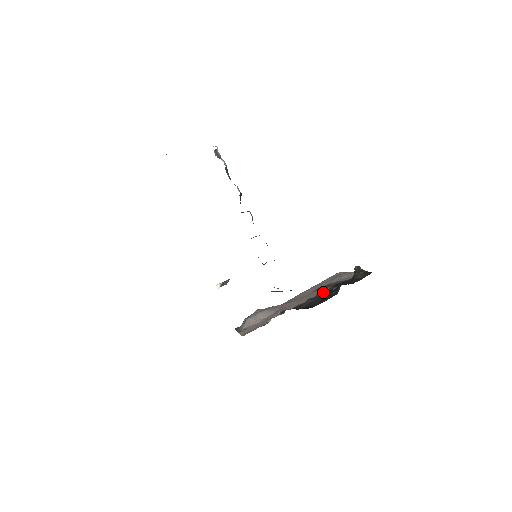
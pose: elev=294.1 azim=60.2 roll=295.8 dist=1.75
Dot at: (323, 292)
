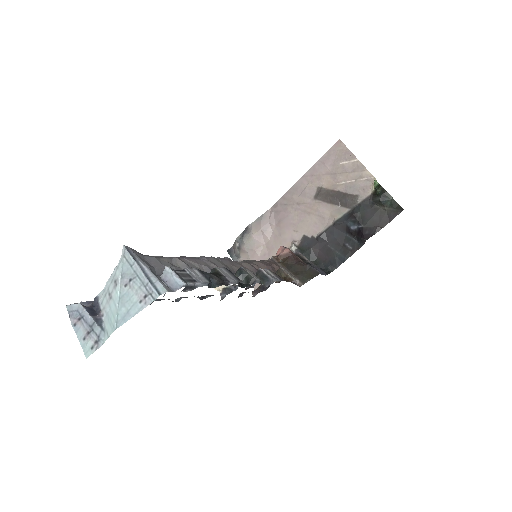
Dot at: (337, 227)
